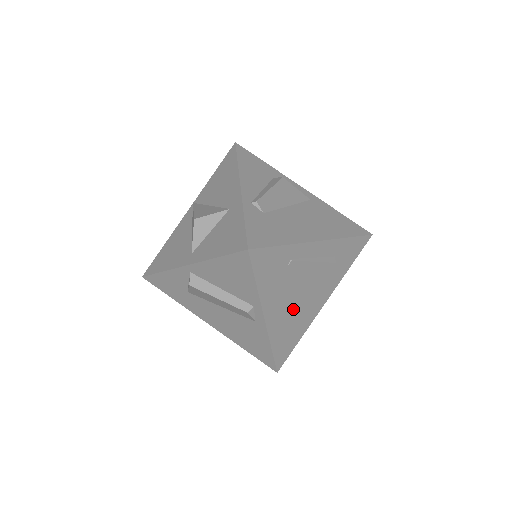
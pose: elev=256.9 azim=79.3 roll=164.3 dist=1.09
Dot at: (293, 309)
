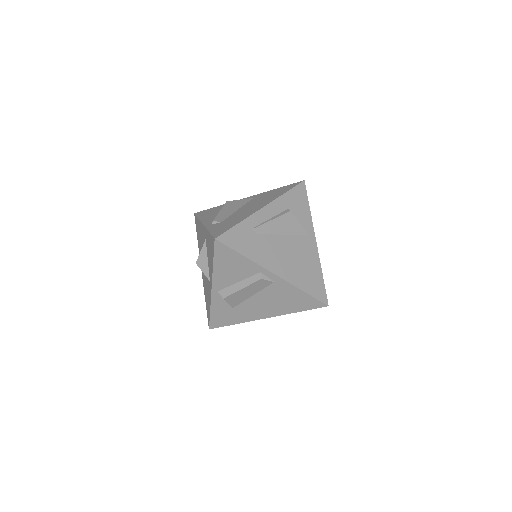
Dot at: (292, 257)
